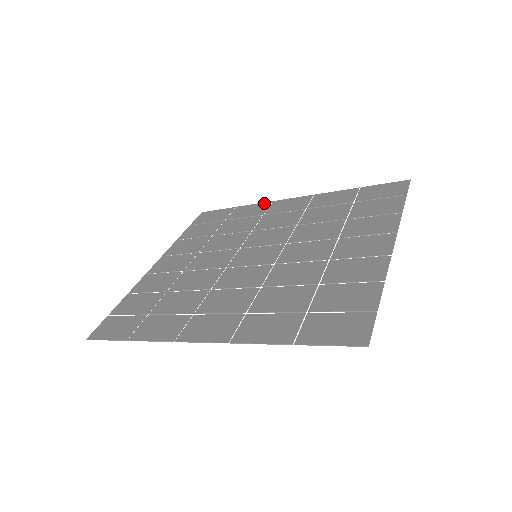
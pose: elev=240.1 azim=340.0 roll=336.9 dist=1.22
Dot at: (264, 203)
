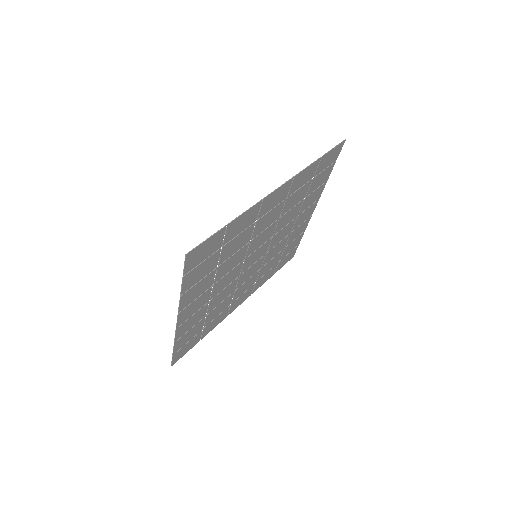
Dot at: (222, 319)
